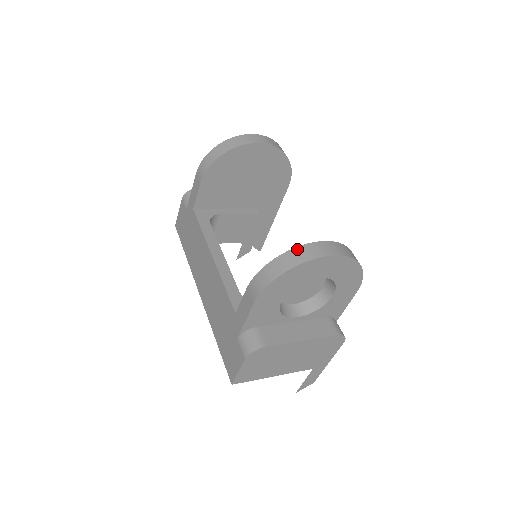
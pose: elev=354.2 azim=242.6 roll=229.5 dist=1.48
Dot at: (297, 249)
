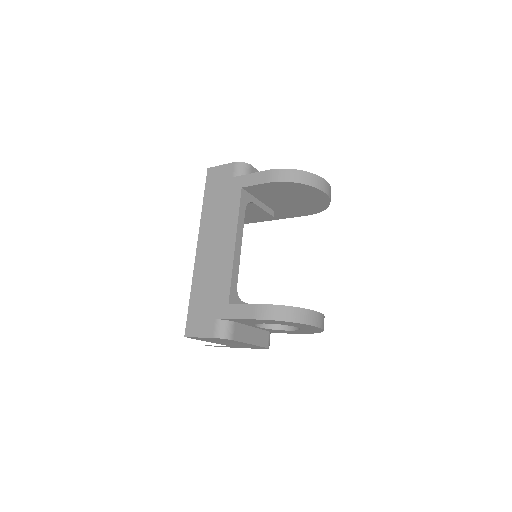
Dot at: (306, 311)
